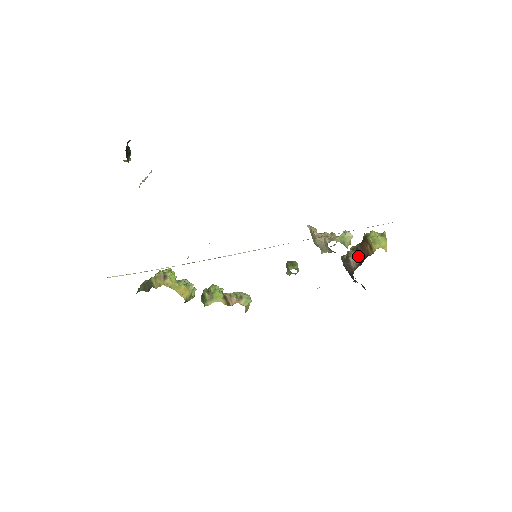
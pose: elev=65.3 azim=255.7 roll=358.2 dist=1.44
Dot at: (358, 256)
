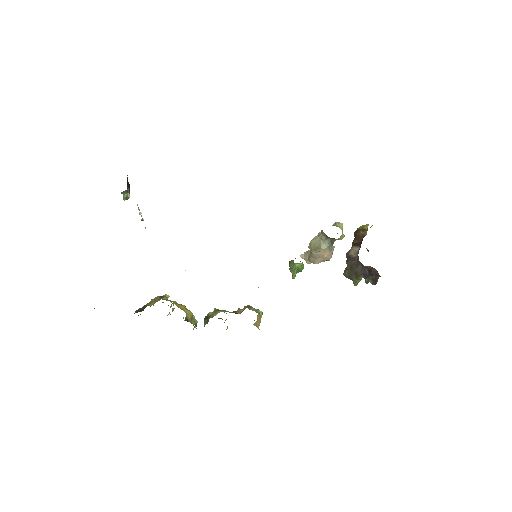
Dot at: (356, 247)
